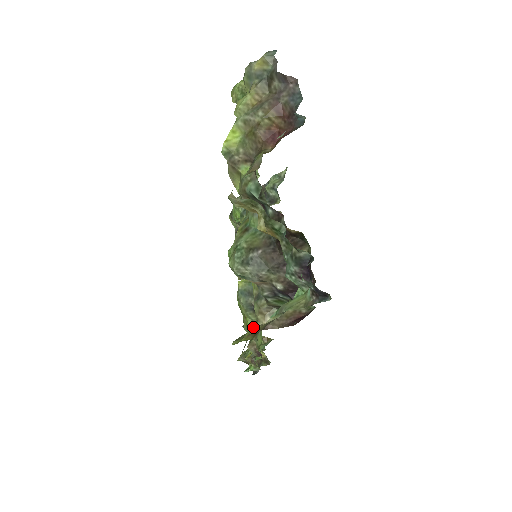
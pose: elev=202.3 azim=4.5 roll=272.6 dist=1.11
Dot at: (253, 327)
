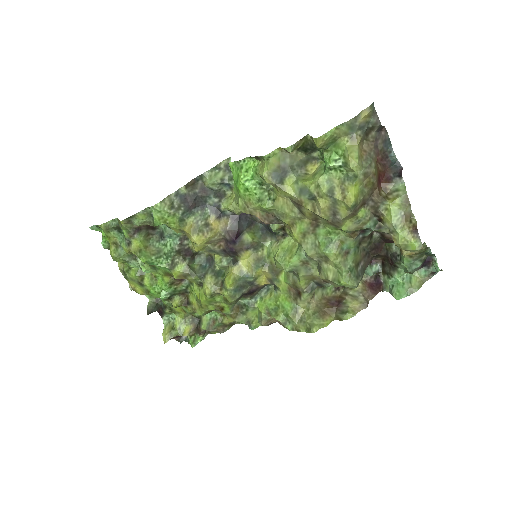
Dot at: (348, 311)
